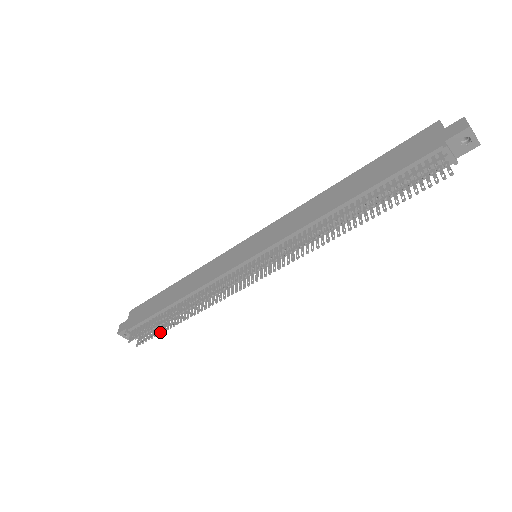
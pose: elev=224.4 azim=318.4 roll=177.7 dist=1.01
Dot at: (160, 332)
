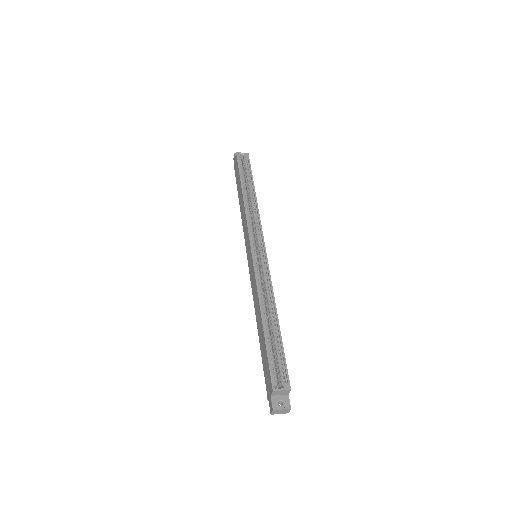
Dot at: occluded
